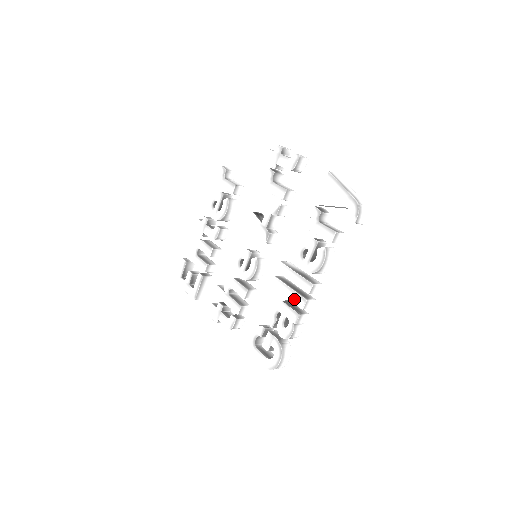
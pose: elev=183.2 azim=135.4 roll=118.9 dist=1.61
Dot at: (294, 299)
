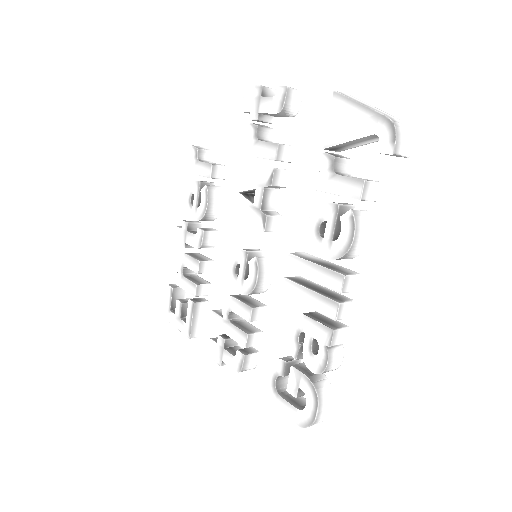
Dot at: (320, 306)
